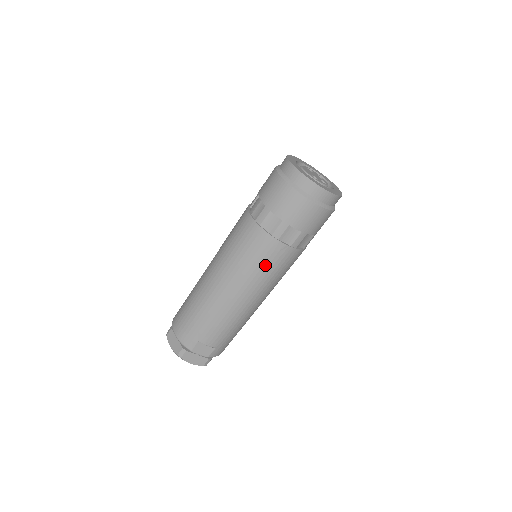
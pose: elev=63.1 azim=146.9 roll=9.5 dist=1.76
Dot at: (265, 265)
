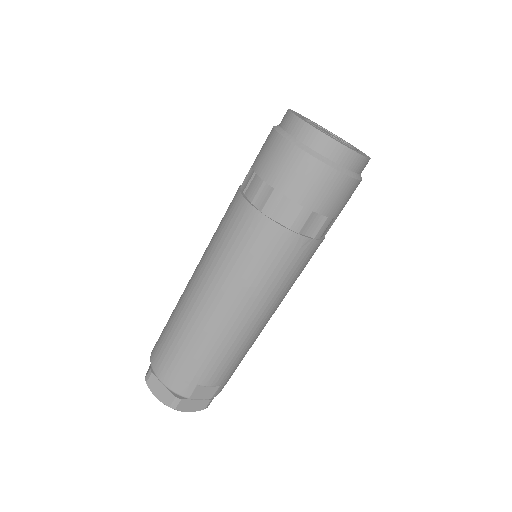
Dot at: (282, 270)
